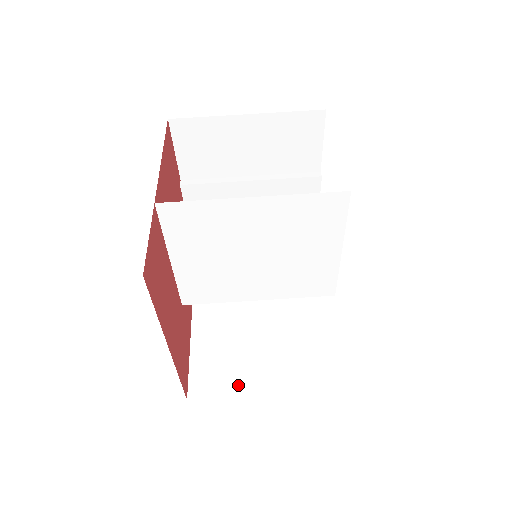
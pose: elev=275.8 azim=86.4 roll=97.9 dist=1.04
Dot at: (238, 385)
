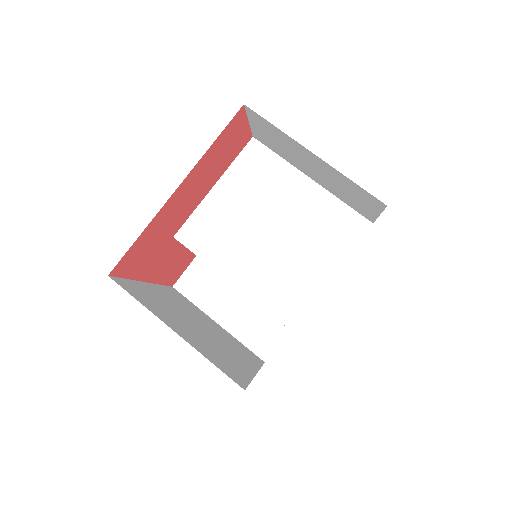
Dot at: (156, 312)
